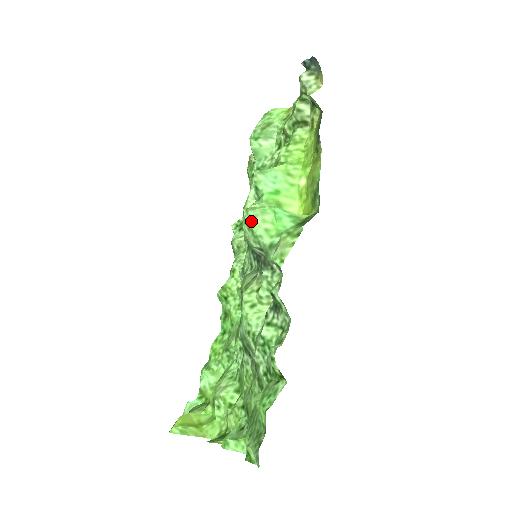
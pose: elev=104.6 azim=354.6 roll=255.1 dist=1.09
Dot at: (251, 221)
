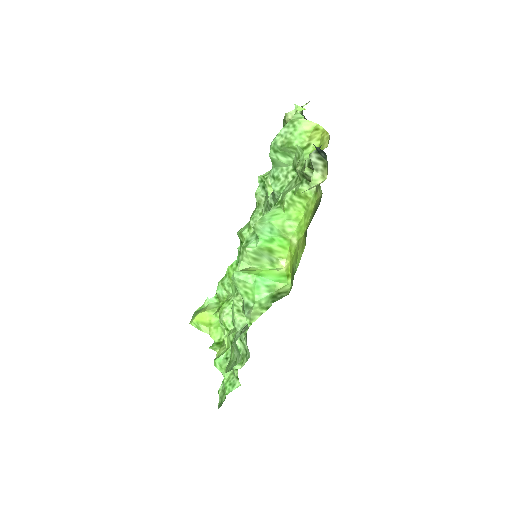
Dot at: (235, 283)
